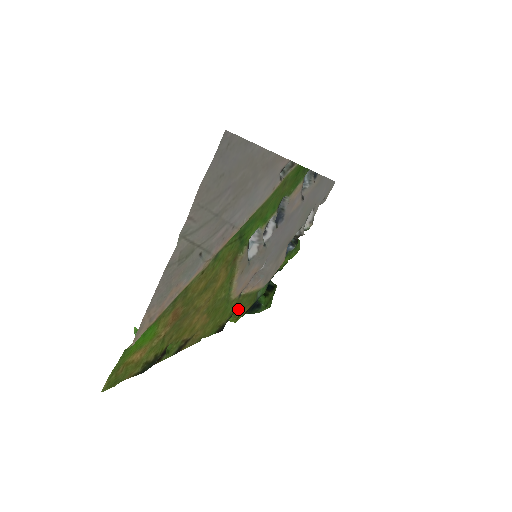
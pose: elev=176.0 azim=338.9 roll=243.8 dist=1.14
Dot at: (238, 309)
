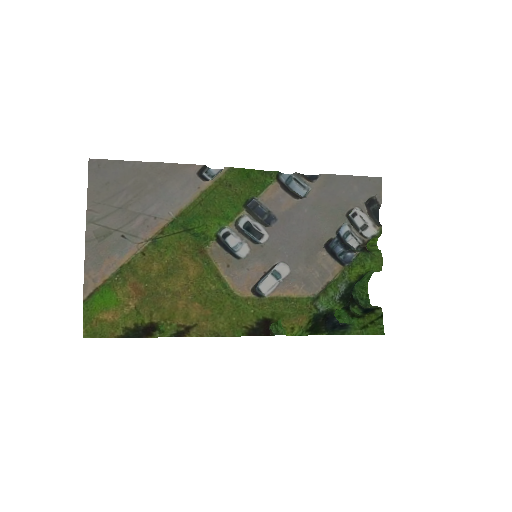
Dot at: (274, 315)
